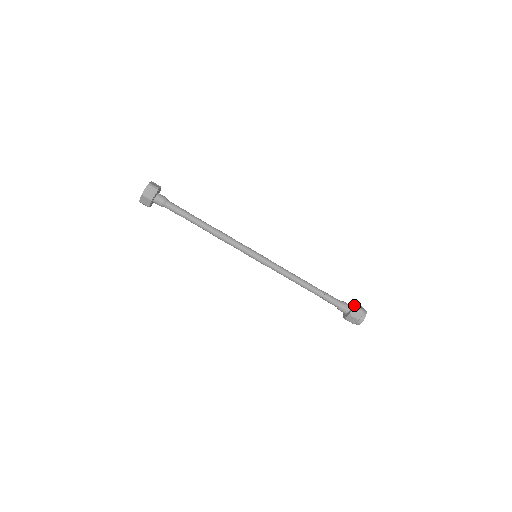
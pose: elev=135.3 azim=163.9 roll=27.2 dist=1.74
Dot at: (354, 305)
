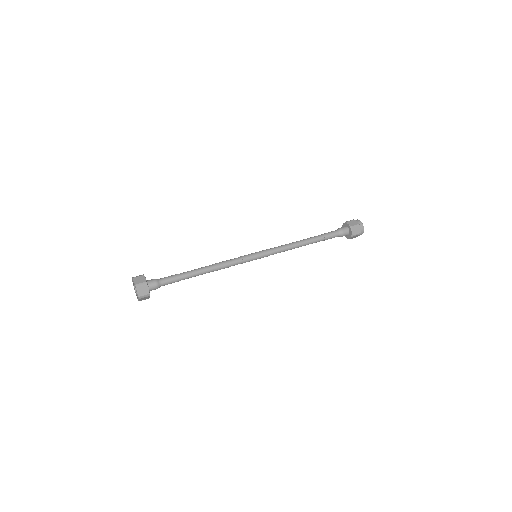
Dot at: (351, 227)
